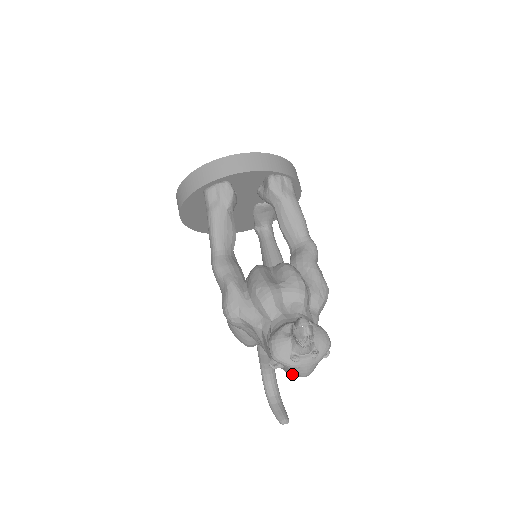
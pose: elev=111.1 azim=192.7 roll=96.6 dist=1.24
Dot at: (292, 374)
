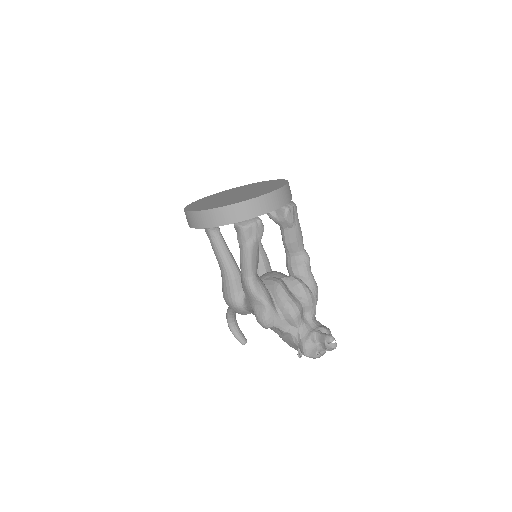
Dot at: occluded
